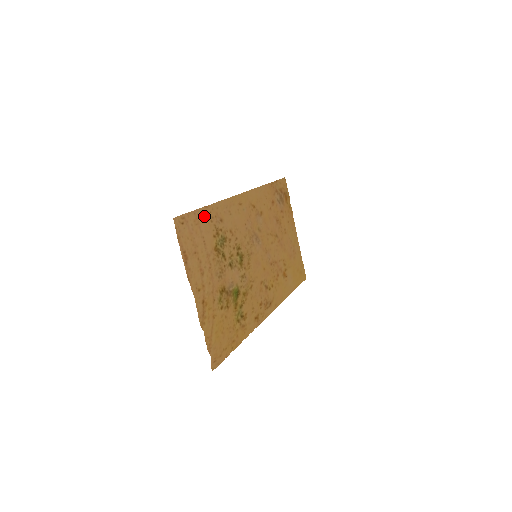
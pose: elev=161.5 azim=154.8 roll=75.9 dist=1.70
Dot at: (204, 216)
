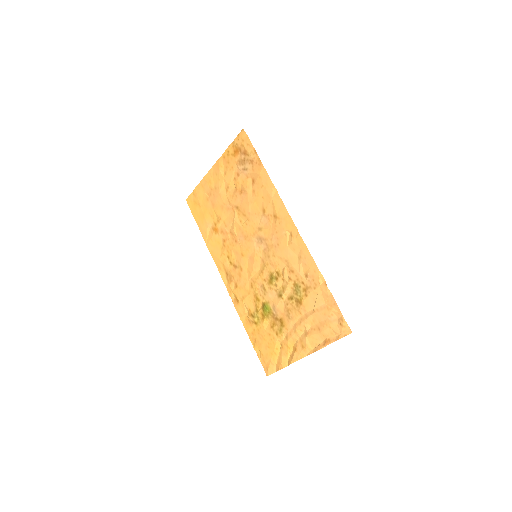
Dot at: (324, 294)
